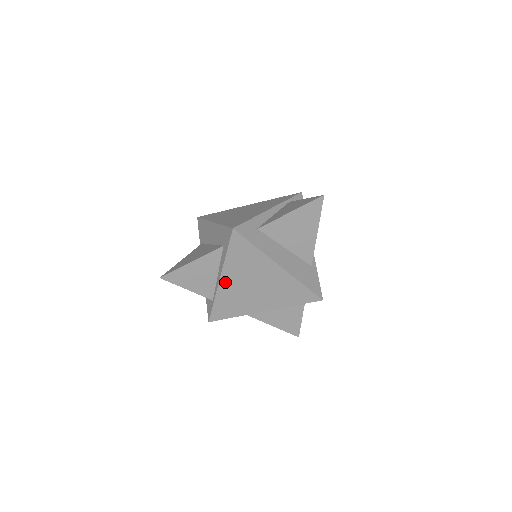
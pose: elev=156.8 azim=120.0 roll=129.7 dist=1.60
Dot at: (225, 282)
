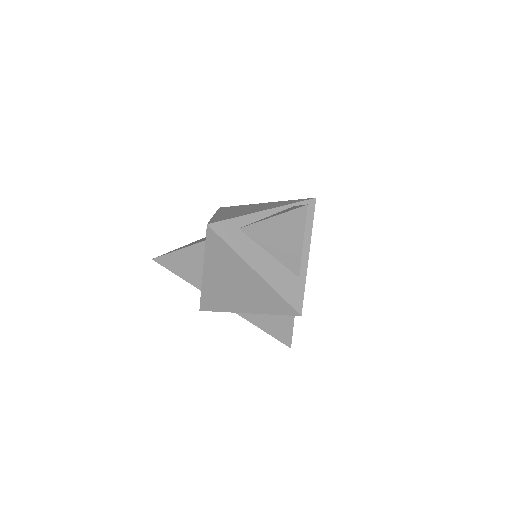
Dot at: (208, 275)
